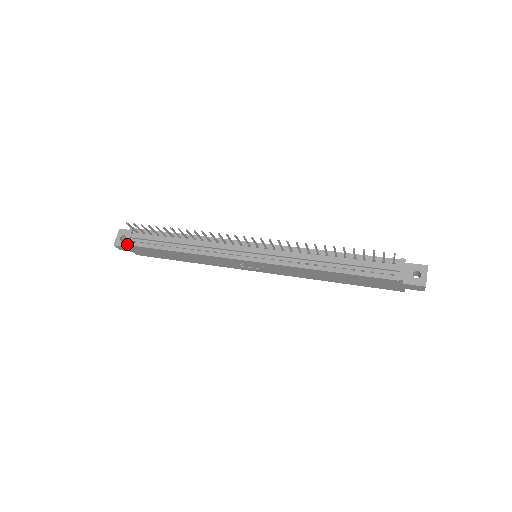
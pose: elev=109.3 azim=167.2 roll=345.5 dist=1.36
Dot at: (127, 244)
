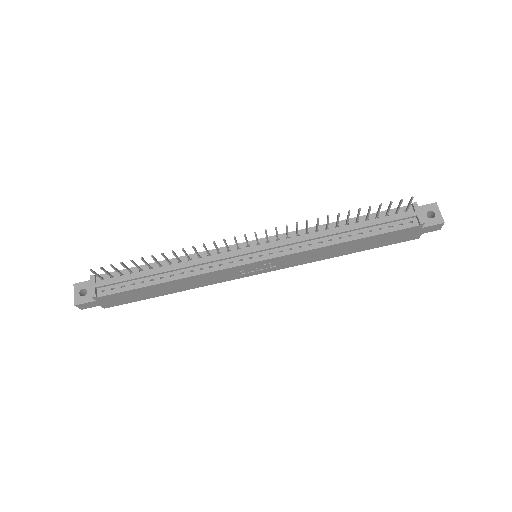
Dot at: (95, 297)
